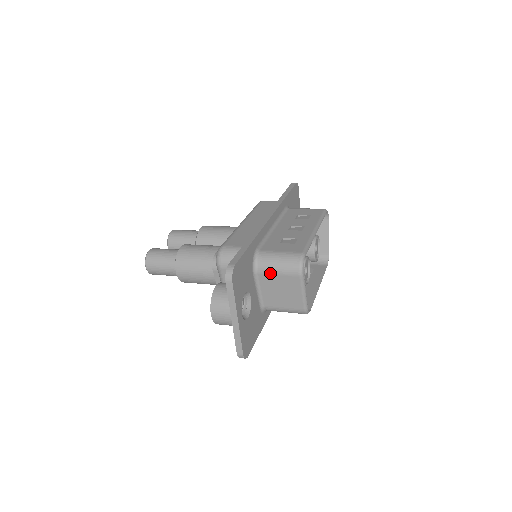
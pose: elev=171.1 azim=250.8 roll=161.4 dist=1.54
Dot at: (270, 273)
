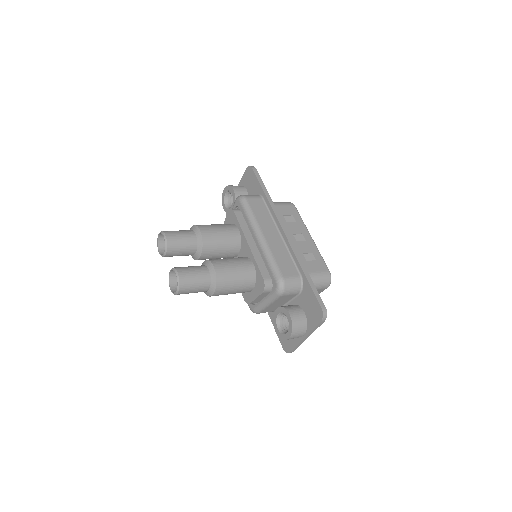
Dot at: occluded
